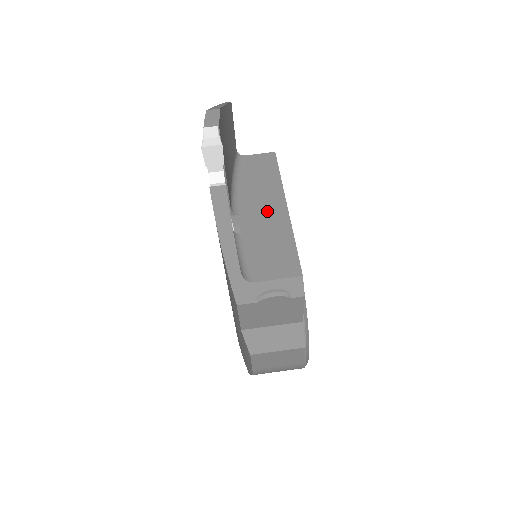
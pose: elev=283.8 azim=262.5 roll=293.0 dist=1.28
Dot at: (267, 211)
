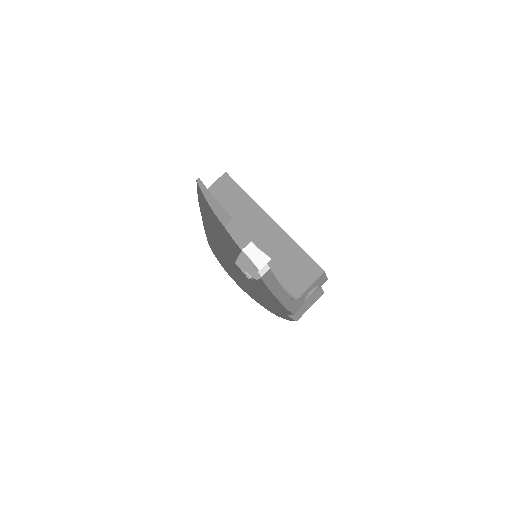
Dot at: (264, 235)
